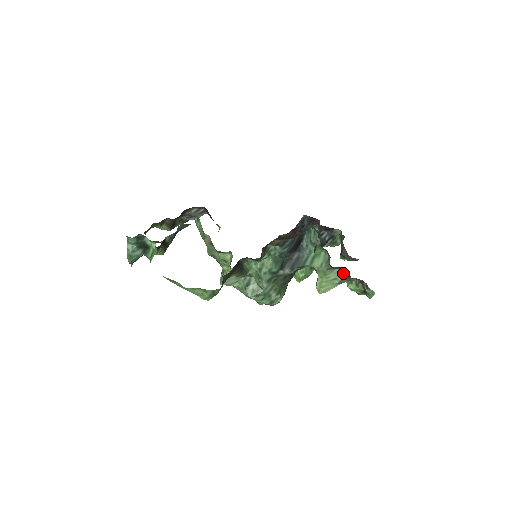
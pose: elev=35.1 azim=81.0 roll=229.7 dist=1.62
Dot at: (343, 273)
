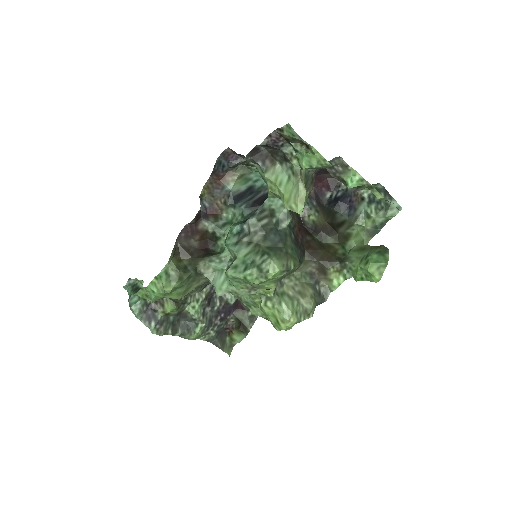
Dot at: (284, 162)
